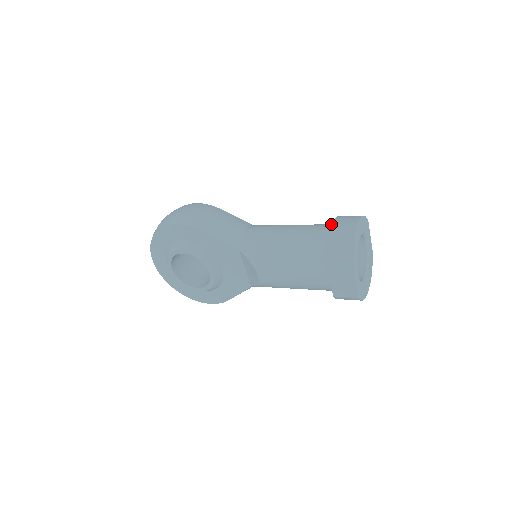
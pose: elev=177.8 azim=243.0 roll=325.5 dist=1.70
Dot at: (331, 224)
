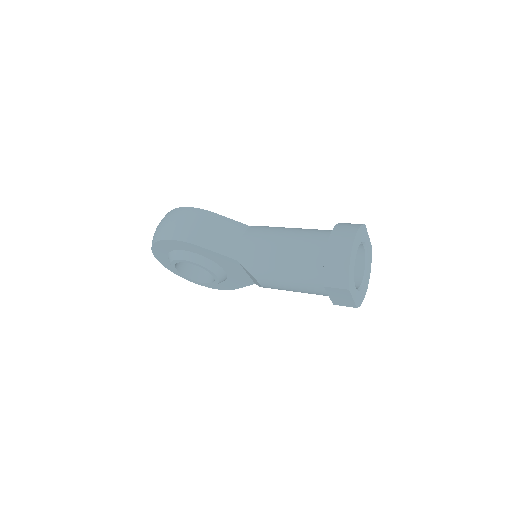
Dot at: (327, 235)
